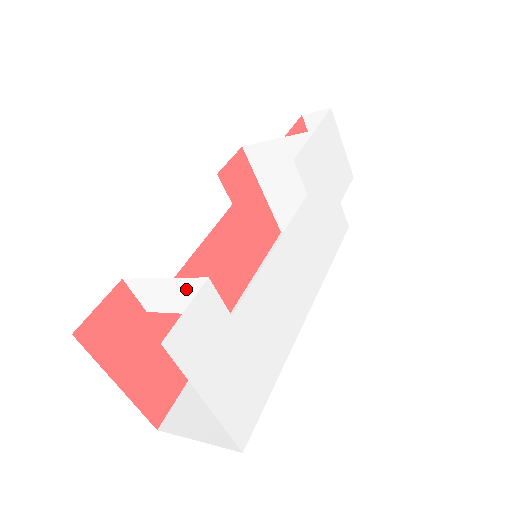
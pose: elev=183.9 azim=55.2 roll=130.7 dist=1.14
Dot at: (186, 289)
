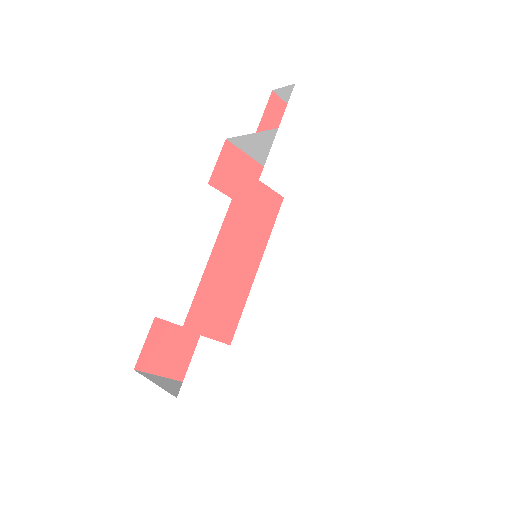
Dot at: occluded
